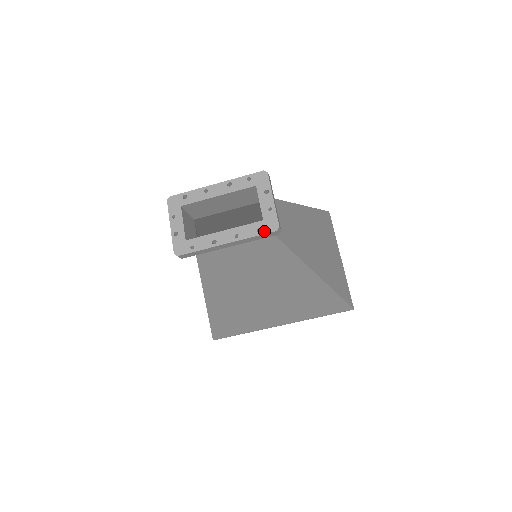
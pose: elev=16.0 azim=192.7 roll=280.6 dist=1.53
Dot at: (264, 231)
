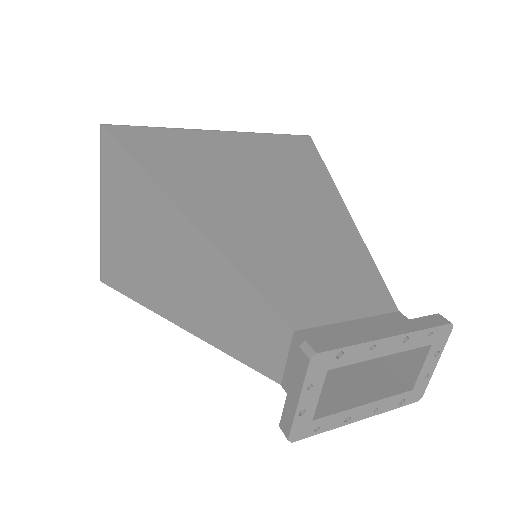
Dot at: (406, 403)
